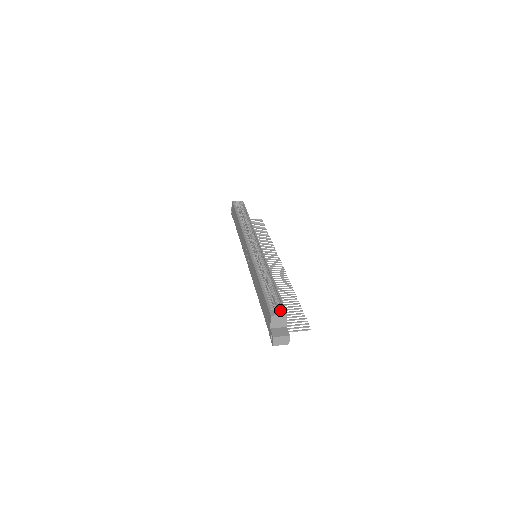
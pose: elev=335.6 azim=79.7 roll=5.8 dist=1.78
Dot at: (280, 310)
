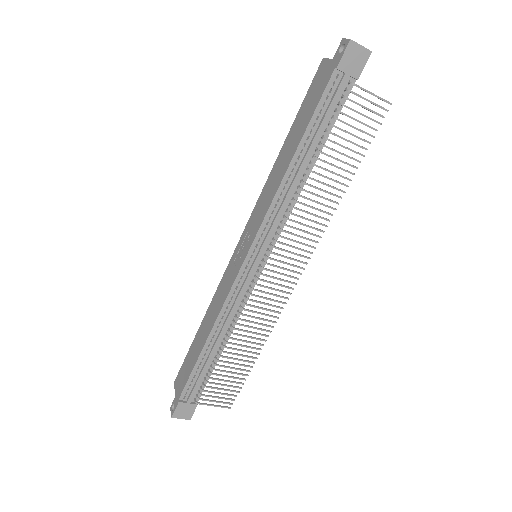
Dot at: occluded
